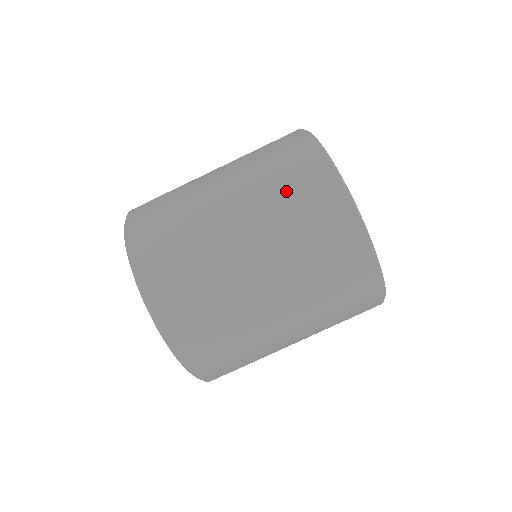
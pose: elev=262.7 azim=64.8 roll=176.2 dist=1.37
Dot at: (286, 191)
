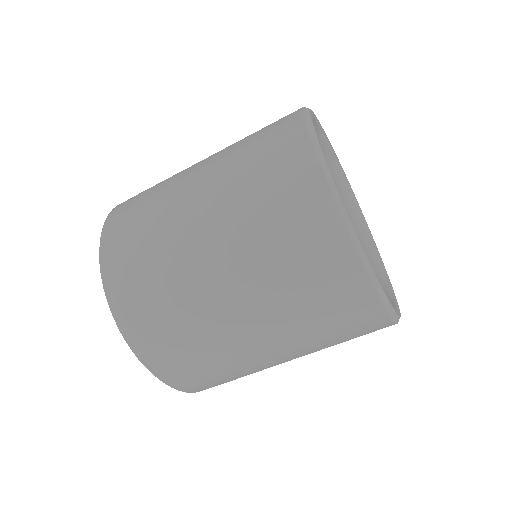
Dot at: (334, 334)
